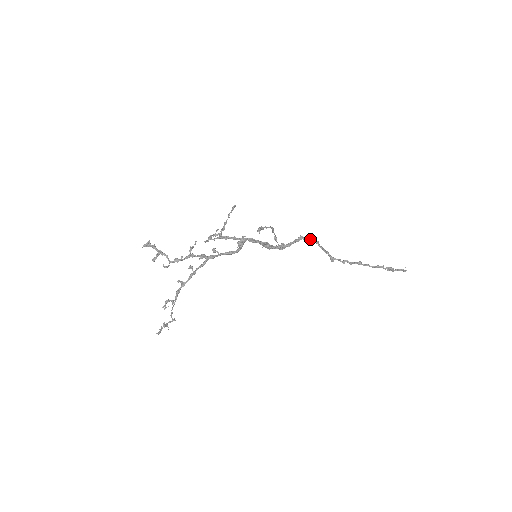
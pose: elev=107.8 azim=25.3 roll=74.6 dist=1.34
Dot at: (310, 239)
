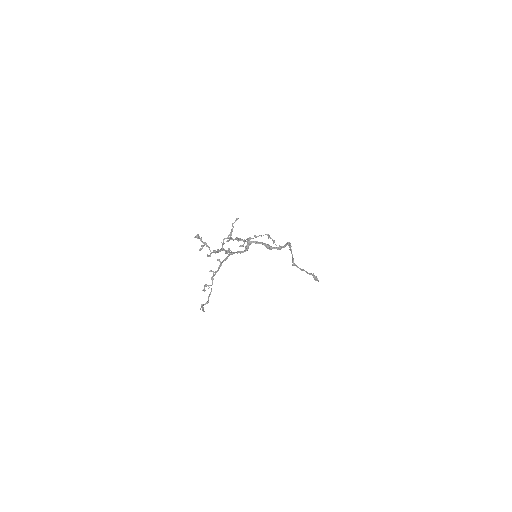
Dot at: occluded
